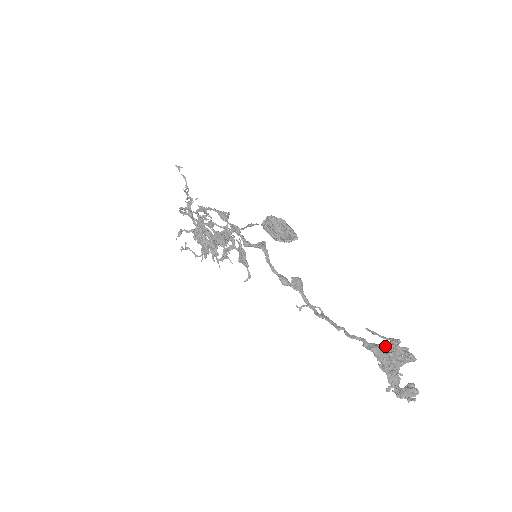
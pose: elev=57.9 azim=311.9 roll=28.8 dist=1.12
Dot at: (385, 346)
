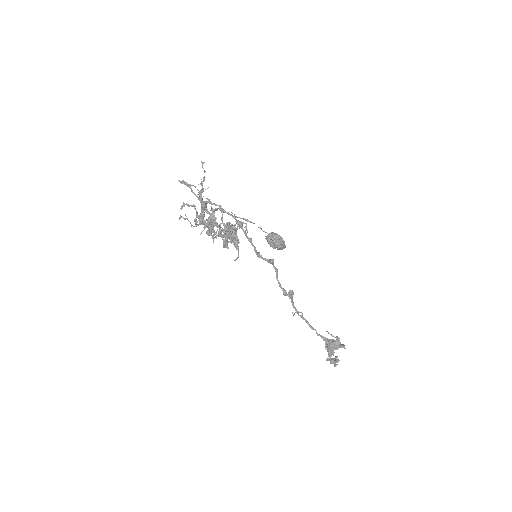
Dot at: (334, 342)
